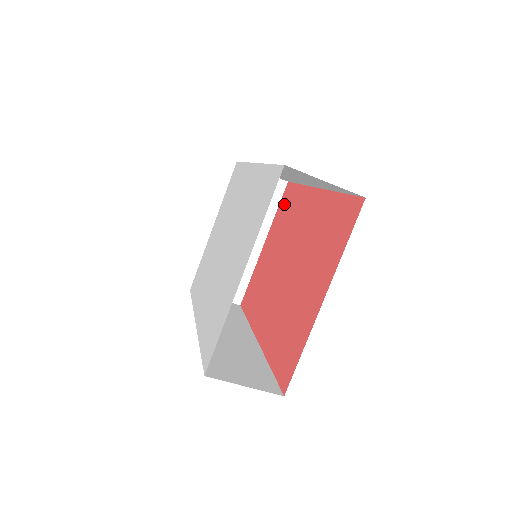
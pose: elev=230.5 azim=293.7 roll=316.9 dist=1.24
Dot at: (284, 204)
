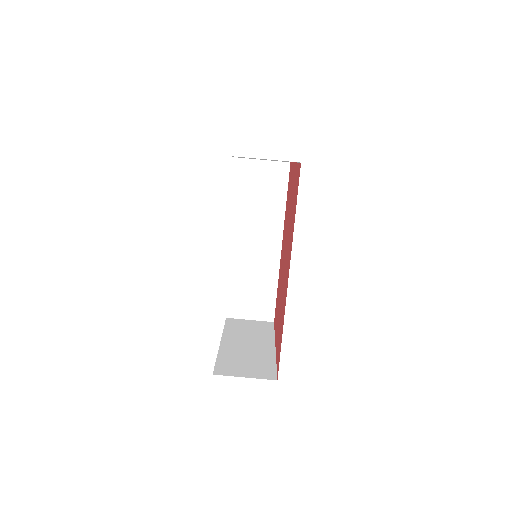
Dot at: occluded
